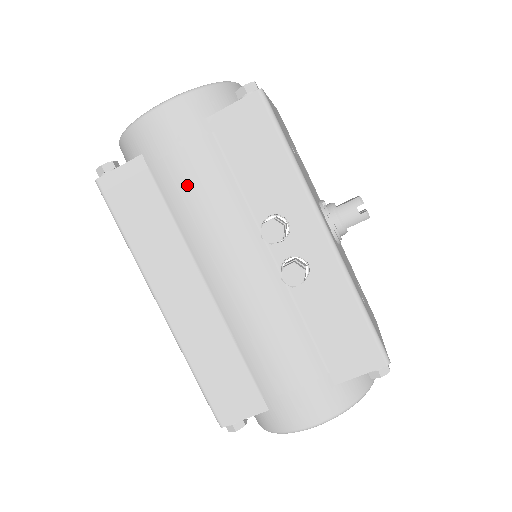
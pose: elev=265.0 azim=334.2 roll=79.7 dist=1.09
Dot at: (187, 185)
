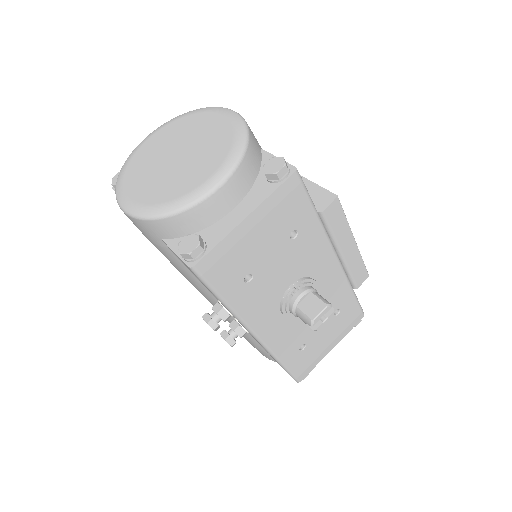
Dot at: occluded
